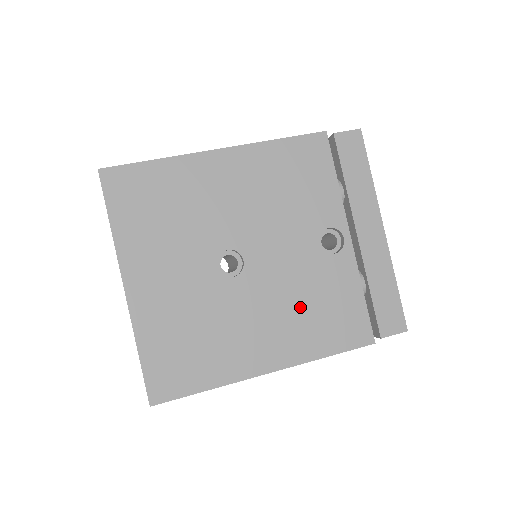
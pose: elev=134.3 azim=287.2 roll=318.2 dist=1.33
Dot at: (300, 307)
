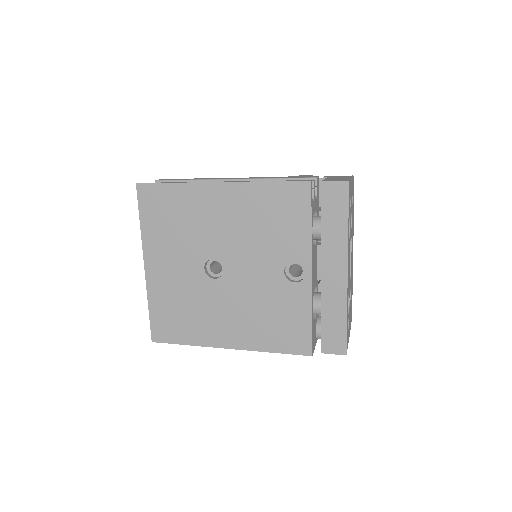
Dot at: (259, 313)
